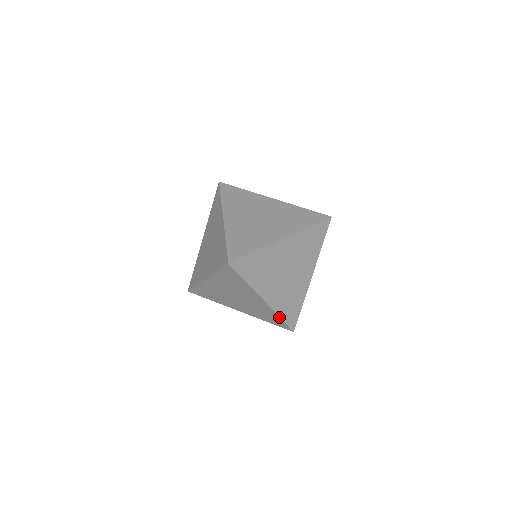
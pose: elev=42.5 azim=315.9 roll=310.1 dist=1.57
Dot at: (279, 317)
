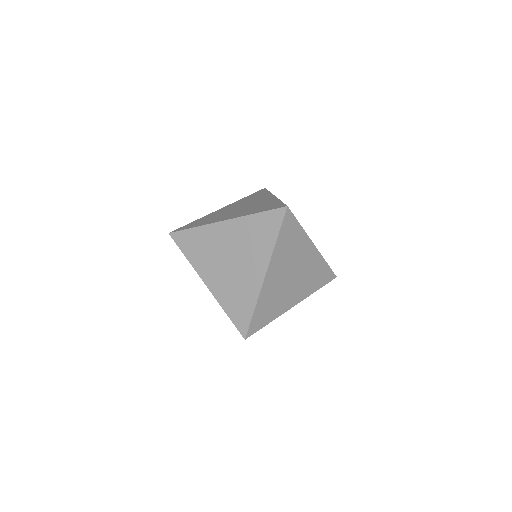
Dot at: (254, 308)
